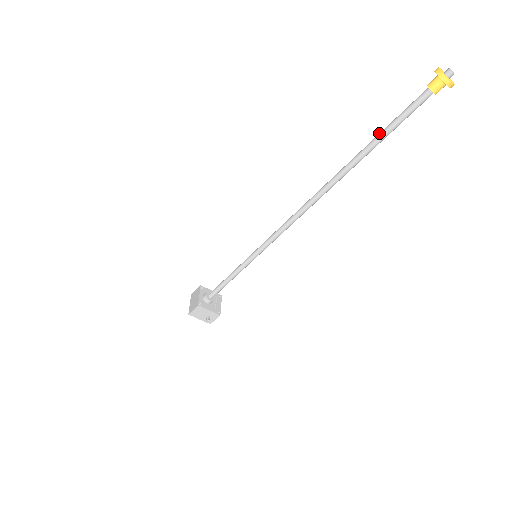
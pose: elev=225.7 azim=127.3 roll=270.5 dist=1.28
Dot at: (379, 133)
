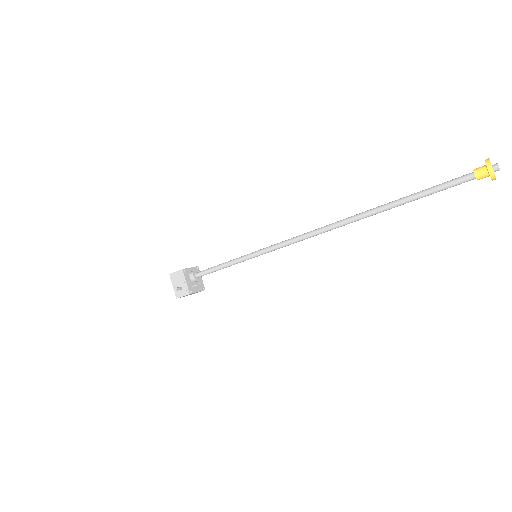
Dot at: (415, 193)
